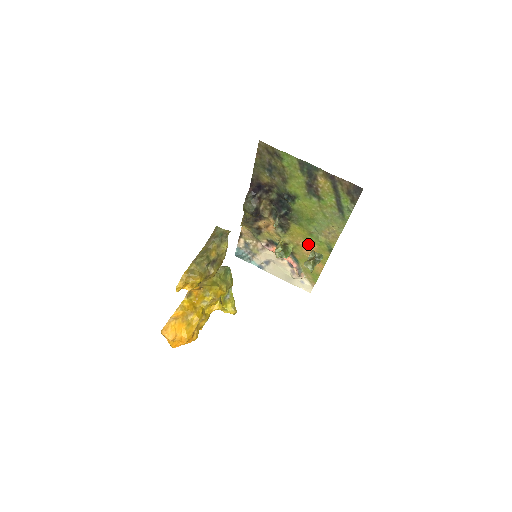
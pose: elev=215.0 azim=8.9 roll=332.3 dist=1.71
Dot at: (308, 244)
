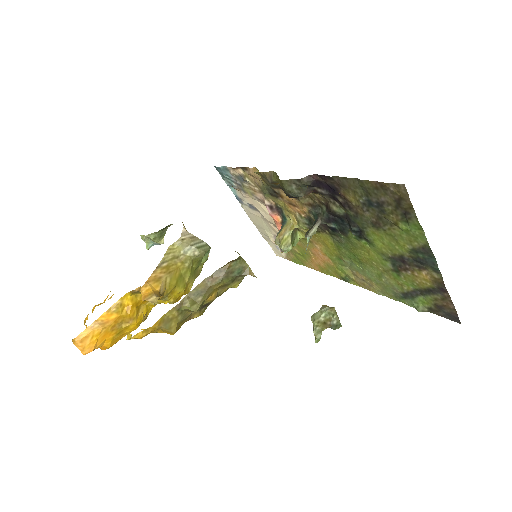
Dot at: (325, 255)
